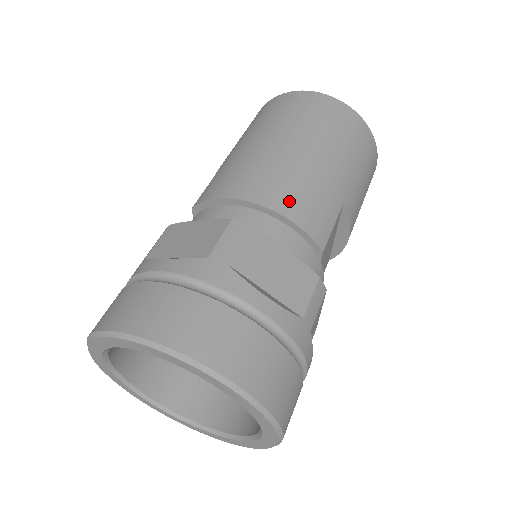
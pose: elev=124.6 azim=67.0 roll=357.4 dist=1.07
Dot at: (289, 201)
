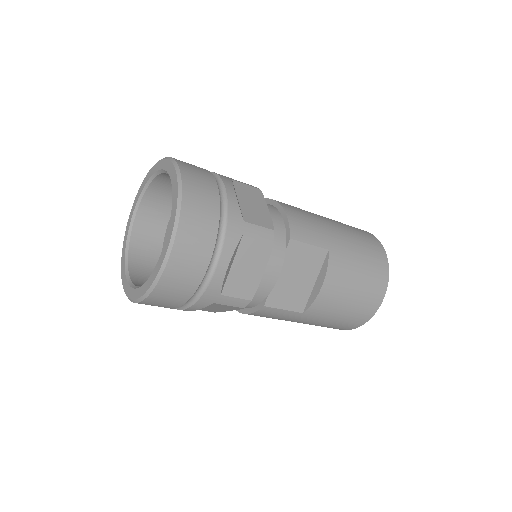
Dot at: (293, 211)
